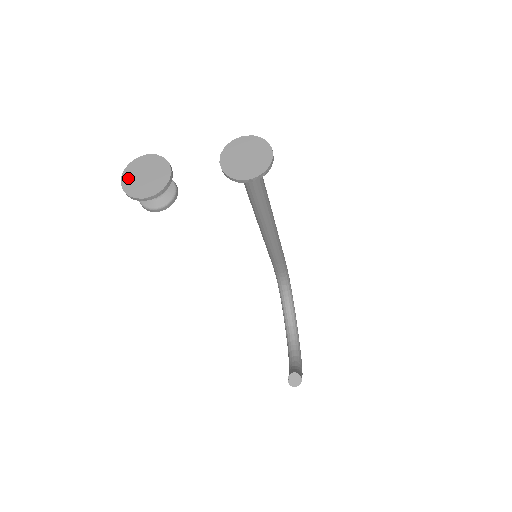
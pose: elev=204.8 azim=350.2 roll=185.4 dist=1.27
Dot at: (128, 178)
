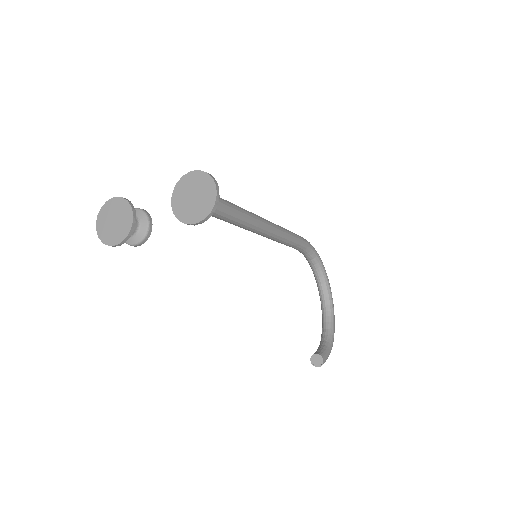
Dot at: (101, 224)
